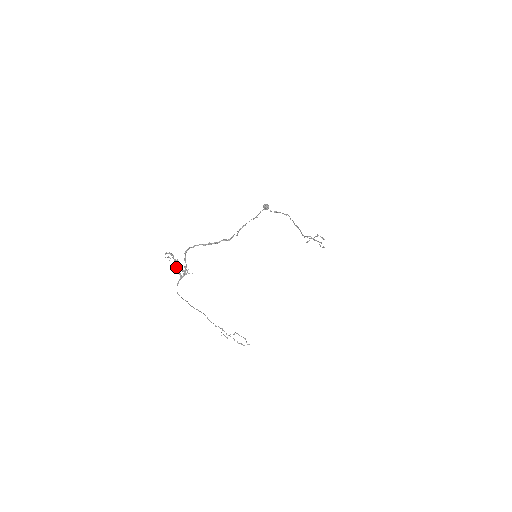
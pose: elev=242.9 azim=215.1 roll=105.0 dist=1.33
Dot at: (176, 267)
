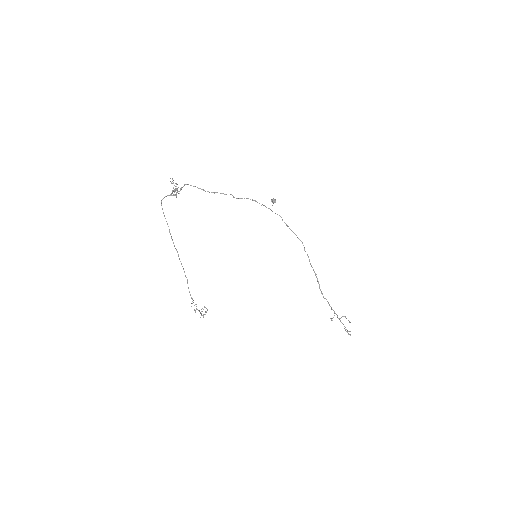
Dot at: (173, 191)
